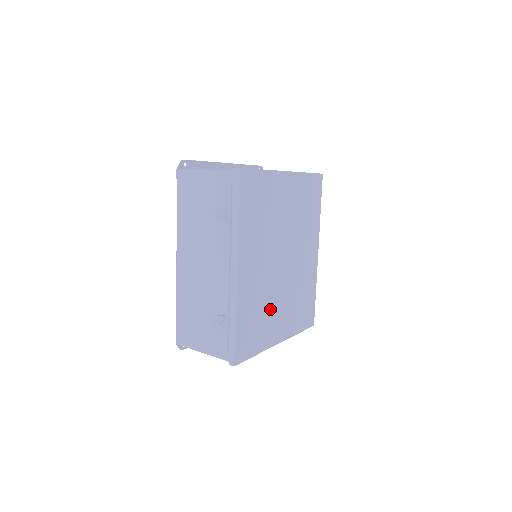
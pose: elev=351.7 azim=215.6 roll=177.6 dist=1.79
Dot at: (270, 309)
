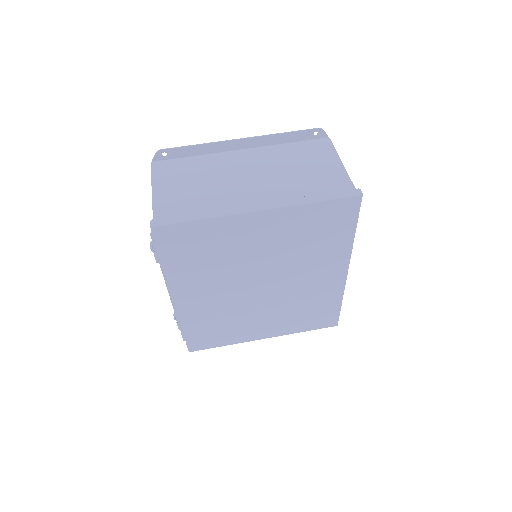
Dot at: (242, 320)
